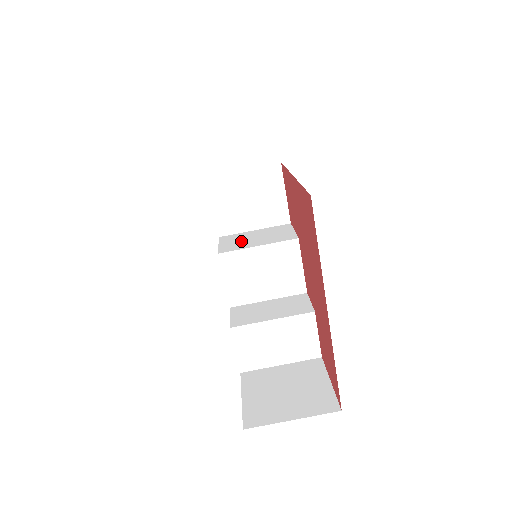
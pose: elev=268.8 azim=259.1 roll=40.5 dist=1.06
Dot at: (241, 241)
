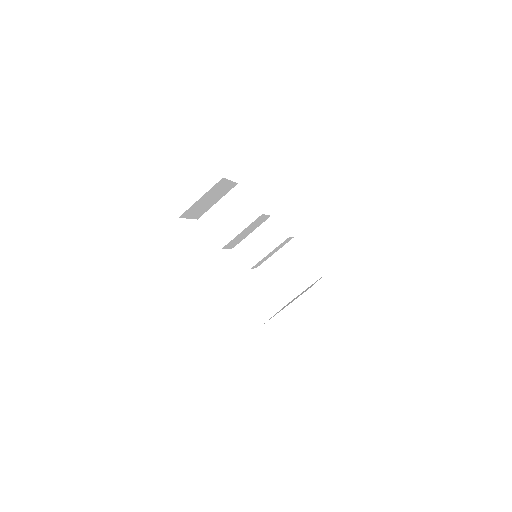
Dot at: (222, 226)
